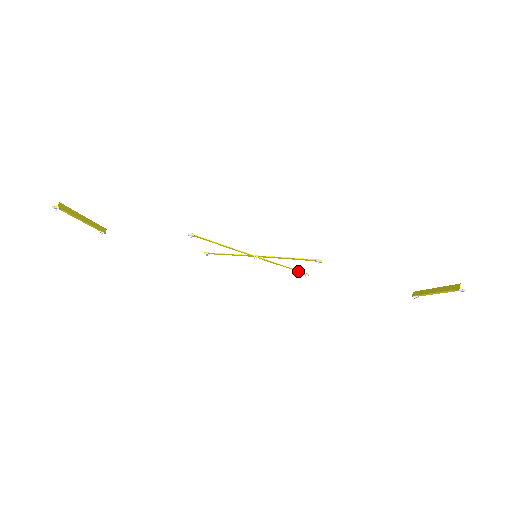
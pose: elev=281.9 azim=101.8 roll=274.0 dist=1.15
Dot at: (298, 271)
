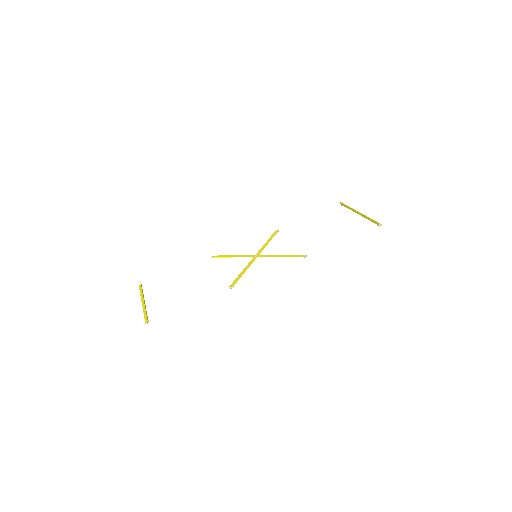
Dot at: (273, 234)
